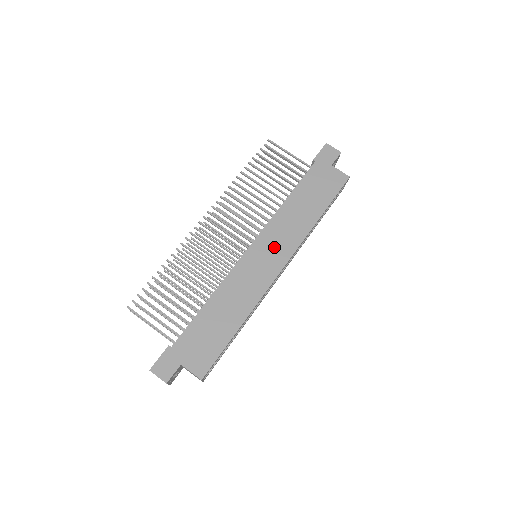
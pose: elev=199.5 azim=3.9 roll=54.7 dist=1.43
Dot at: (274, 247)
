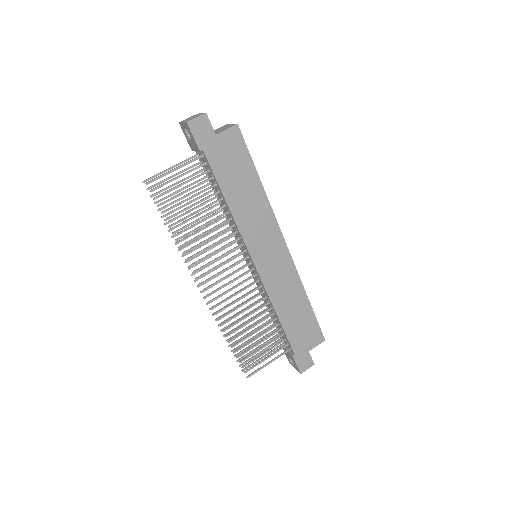
Dot at: (266, 242)
